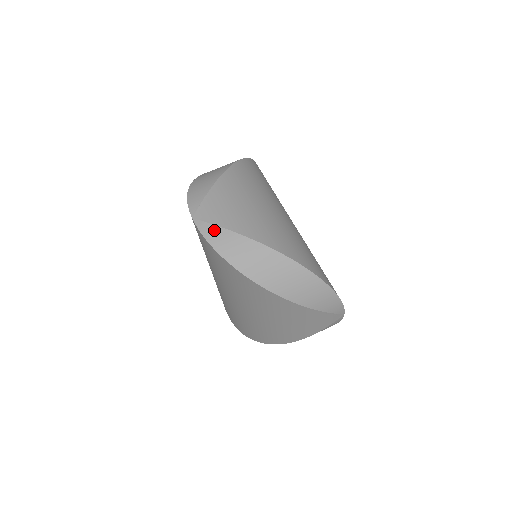
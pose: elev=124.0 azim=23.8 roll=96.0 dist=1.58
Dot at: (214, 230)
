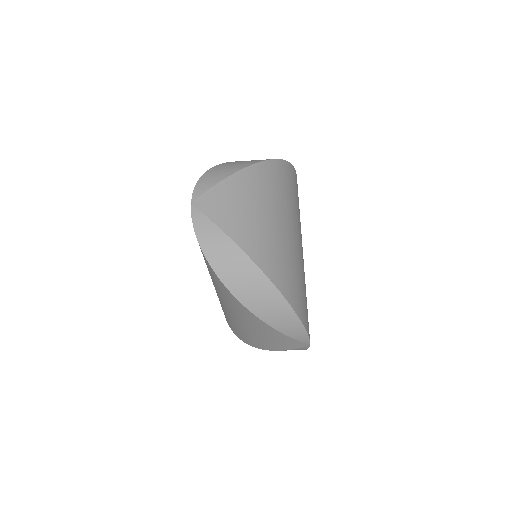
Dot at: (205, 222)
